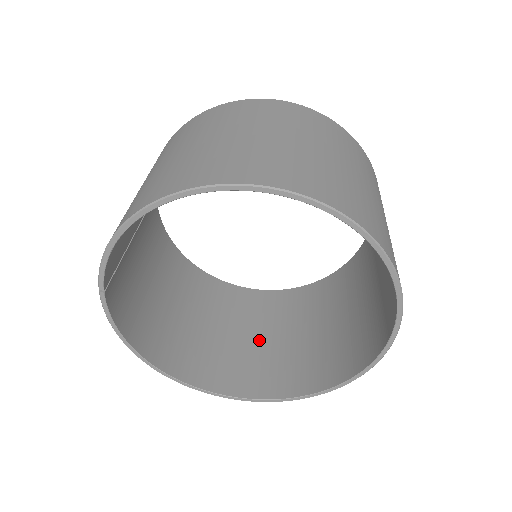
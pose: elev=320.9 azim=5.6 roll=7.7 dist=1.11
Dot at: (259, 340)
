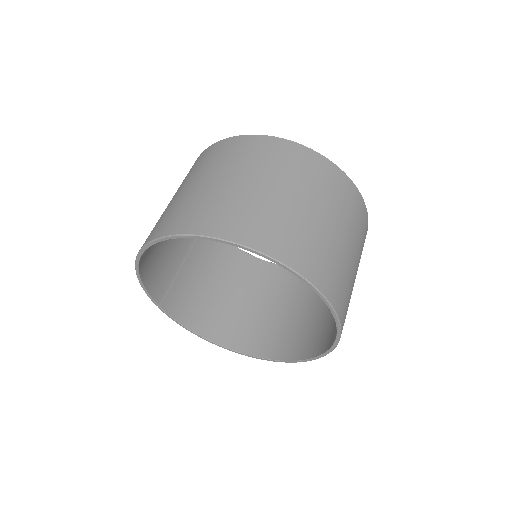
Dot at: (305, 312)
